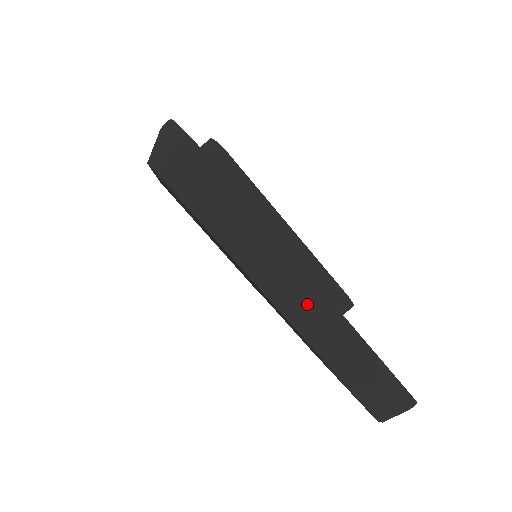
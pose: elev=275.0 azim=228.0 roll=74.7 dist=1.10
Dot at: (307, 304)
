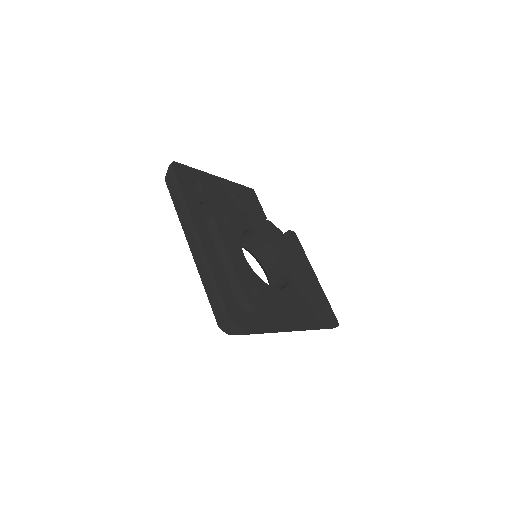
Dot at: occluded
